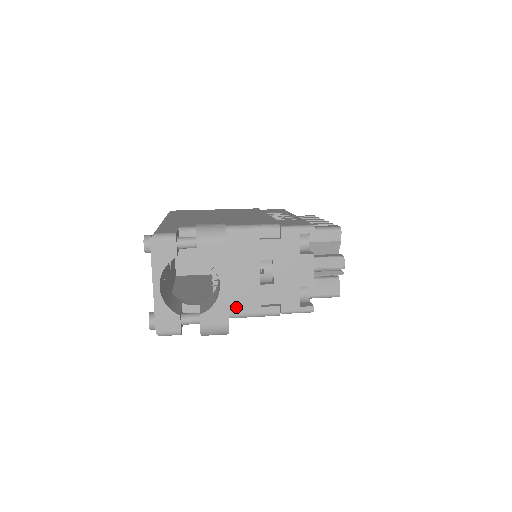
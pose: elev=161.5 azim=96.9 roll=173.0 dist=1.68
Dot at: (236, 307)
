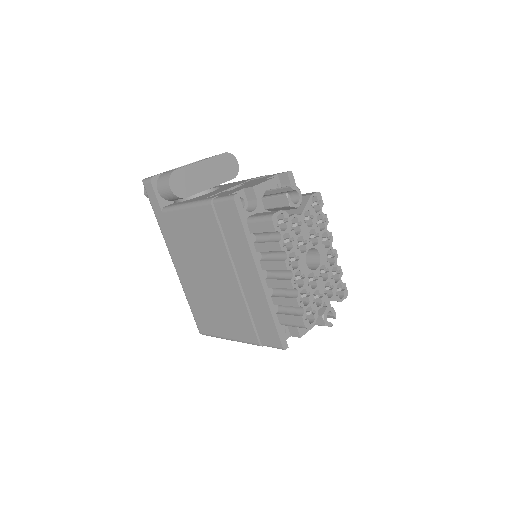
Dot at: occluded
